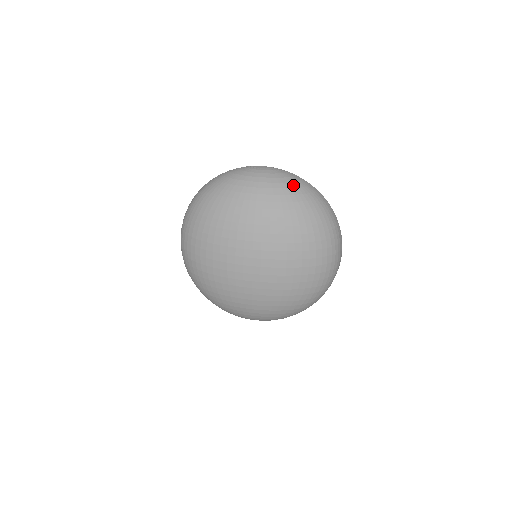
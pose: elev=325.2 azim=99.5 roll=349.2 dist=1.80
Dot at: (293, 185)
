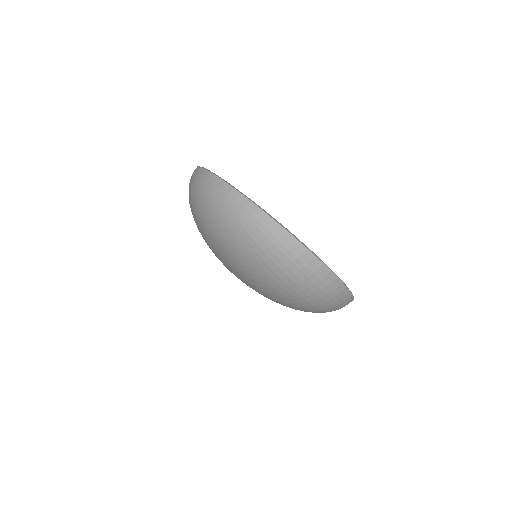
Dot at: (216, 206)
